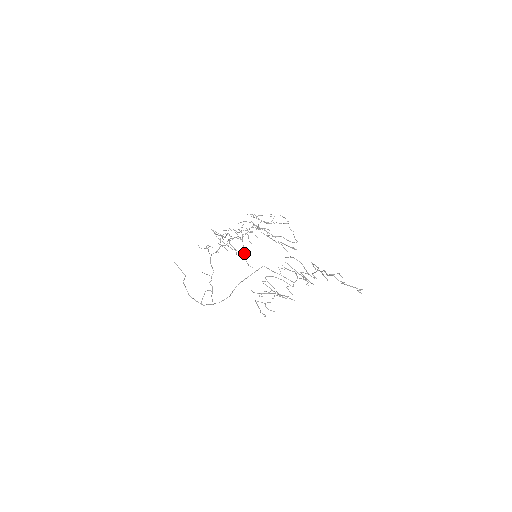
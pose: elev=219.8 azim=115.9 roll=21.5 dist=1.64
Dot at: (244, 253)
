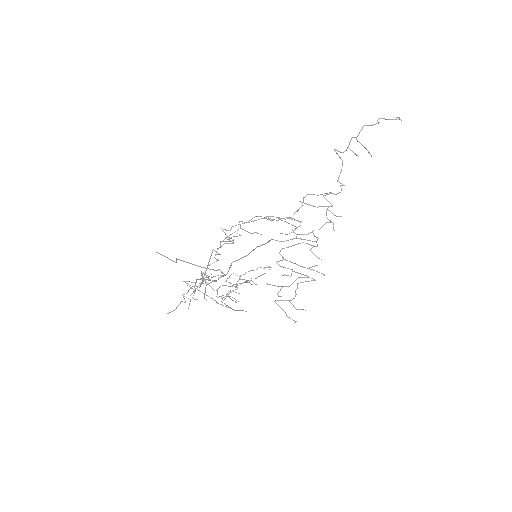
Dot at: (230, 308)
